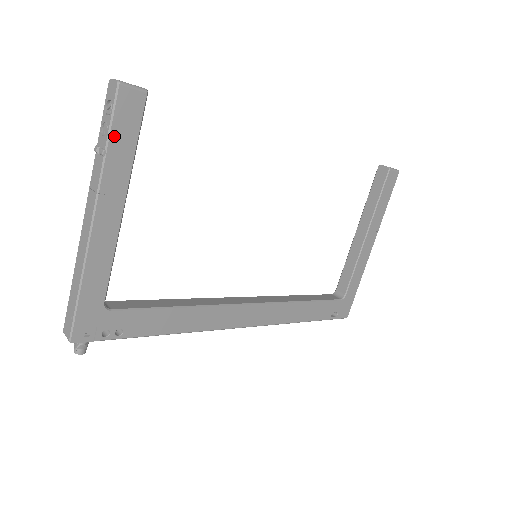
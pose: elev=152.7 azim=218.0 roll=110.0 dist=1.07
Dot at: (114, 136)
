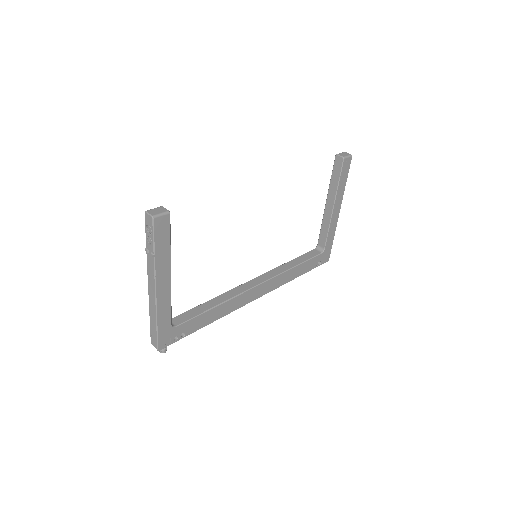
Dot at: (157, 245)
